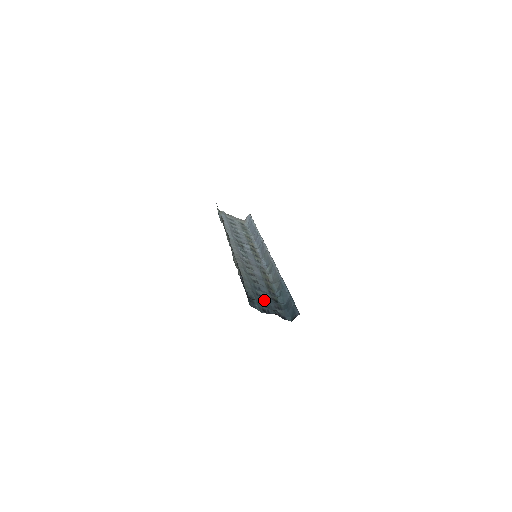
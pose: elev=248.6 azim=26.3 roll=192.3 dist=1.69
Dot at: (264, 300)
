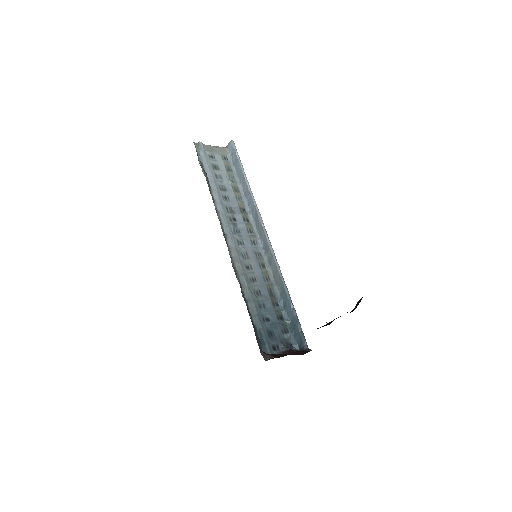
Dot at: (271, 327)
